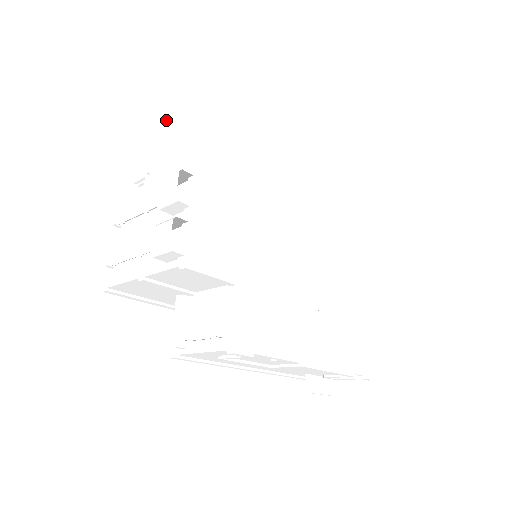
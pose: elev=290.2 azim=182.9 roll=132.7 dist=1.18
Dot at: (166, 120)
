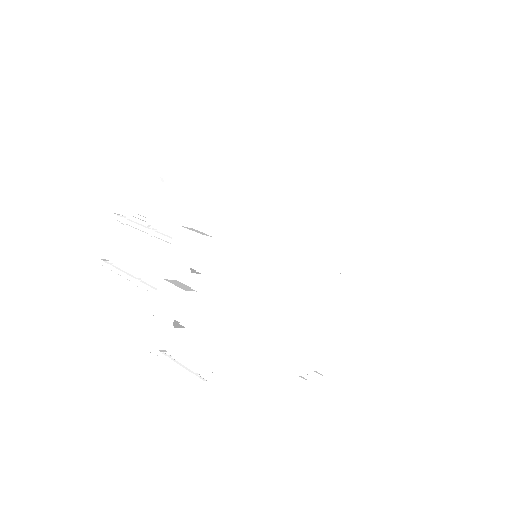
Dot at: (196, 117)
